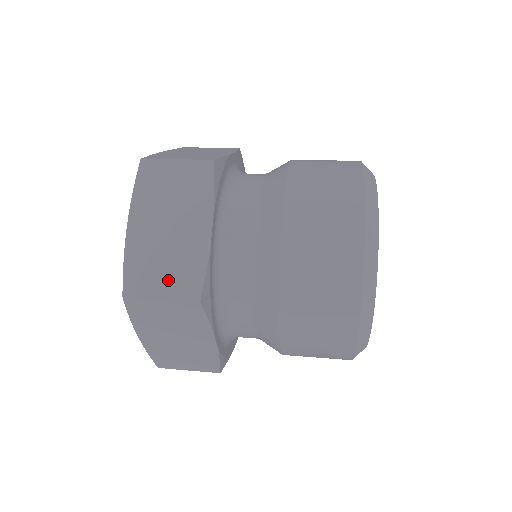
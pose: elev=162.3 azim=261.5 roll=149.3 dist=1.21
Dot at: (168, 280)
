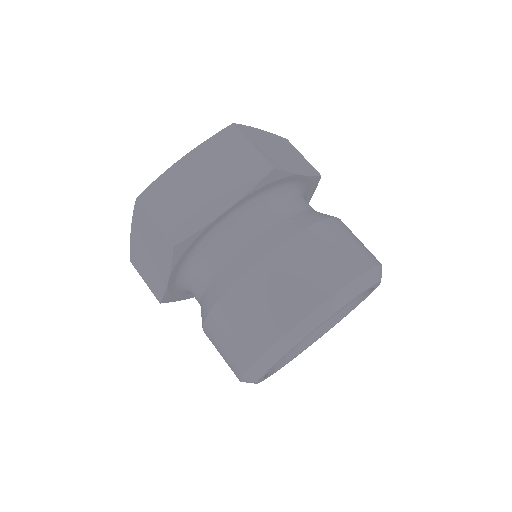
Dot at: (148, 278)
